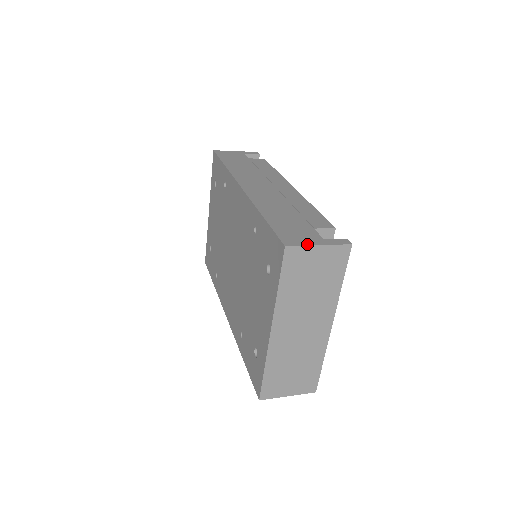
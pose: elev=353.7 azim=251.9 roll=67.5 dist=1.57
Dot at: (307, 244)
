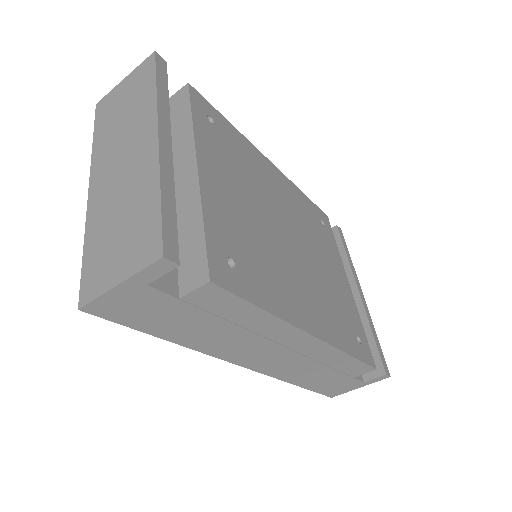
Dot at: occluded
